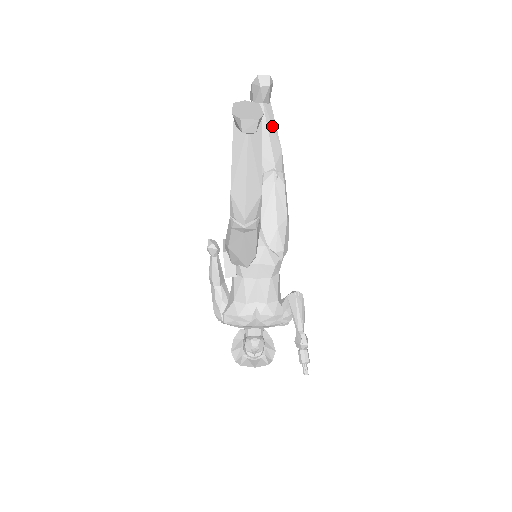
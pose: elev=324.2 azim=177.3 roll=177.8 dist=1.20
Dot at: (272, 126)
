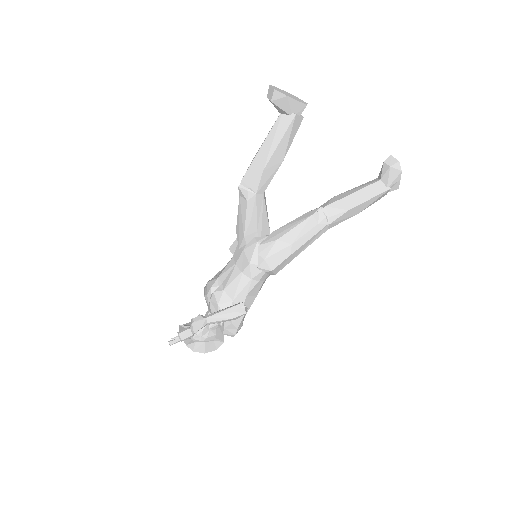
Dot at: (365, 194)
